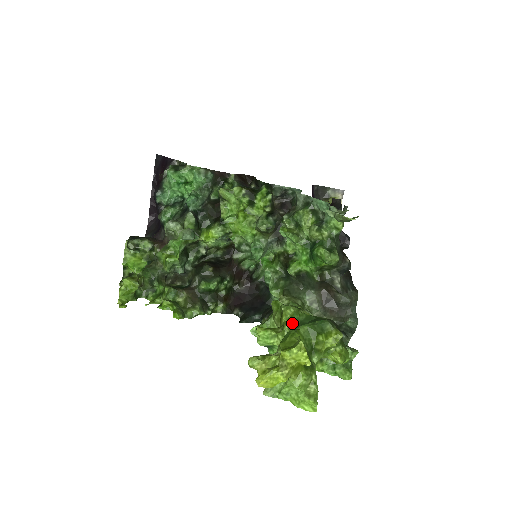
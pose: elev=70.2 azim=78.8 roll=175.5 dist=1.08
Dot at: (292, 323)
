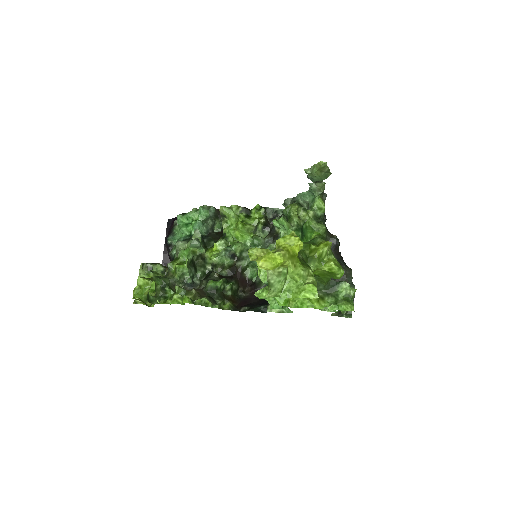
Dot at: occluded
